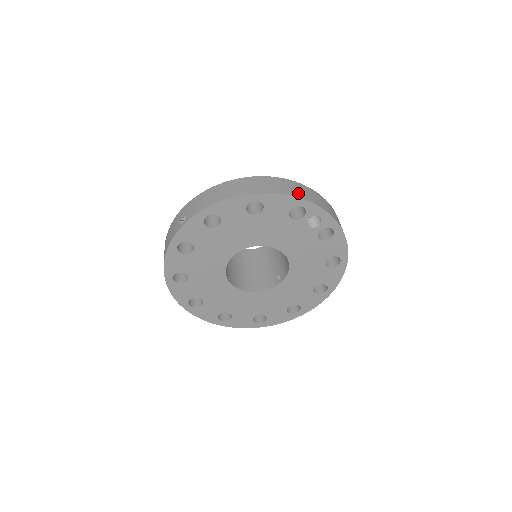
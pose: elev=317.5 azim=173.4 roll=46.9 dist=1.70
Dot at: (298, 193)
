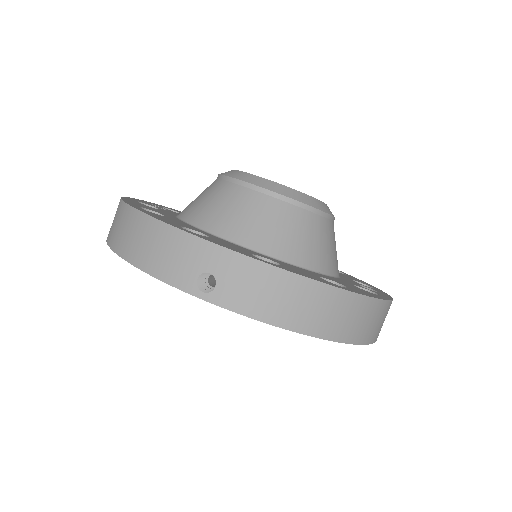
Dot at: (376, 333)
